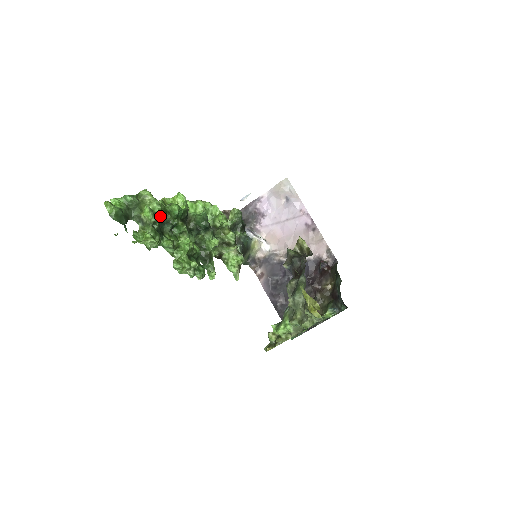
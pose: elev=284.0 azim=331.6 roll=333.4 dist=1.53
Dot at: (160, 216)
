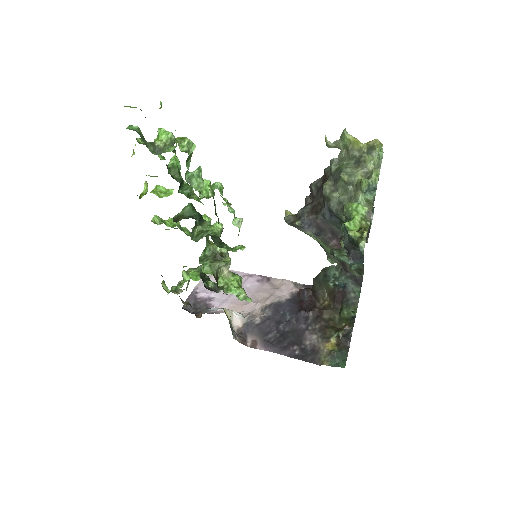
Dot at: occluded
